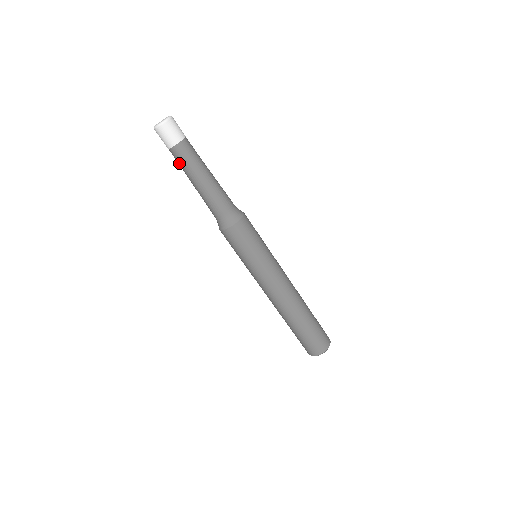
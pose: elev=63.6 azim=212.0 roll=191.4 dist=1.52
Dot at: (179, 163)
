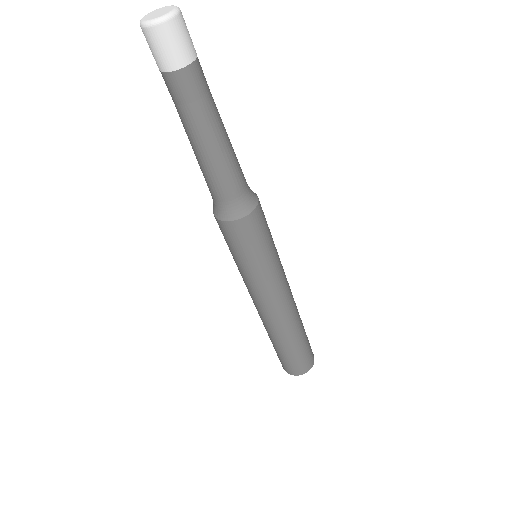
Dot at: (172, 98)
